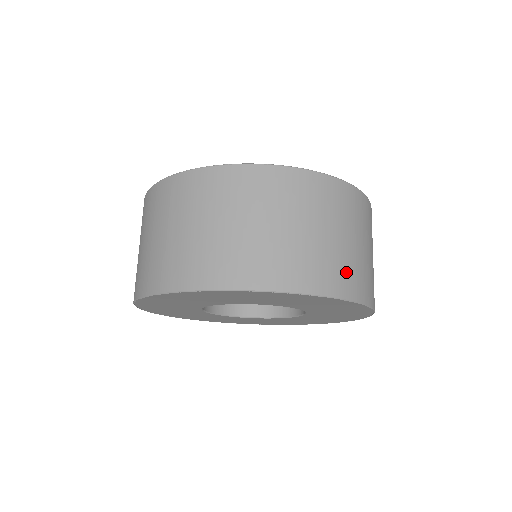
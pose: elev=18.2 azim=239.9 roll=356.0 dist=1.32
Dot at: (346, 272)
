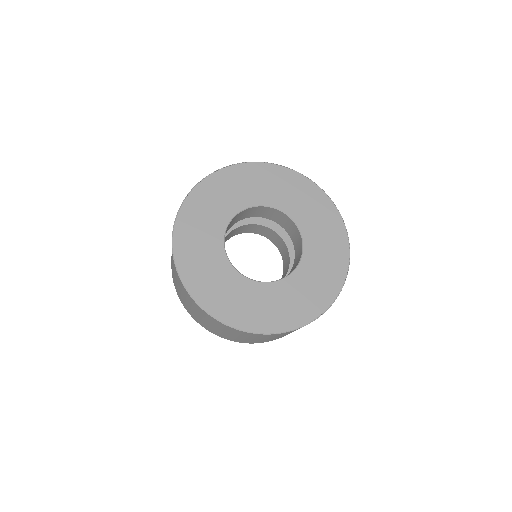
Dot at: occluded
